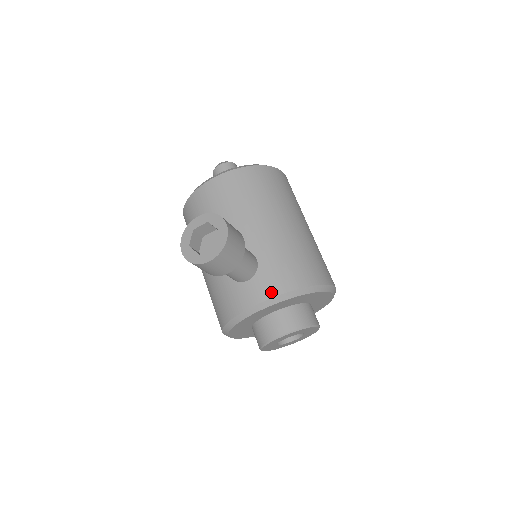
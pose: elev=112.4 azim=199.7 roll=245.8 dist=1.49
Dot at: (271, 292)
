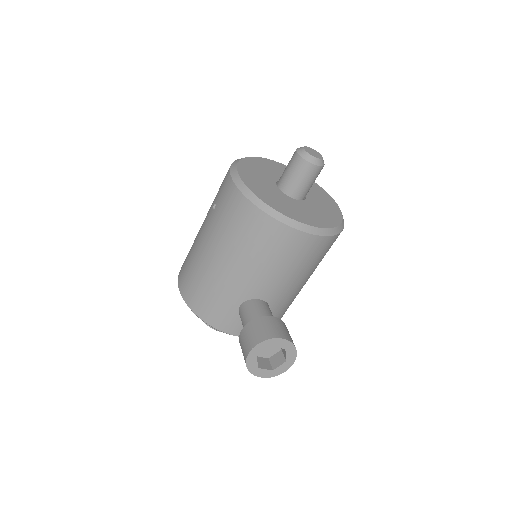
Dot at: occluded
